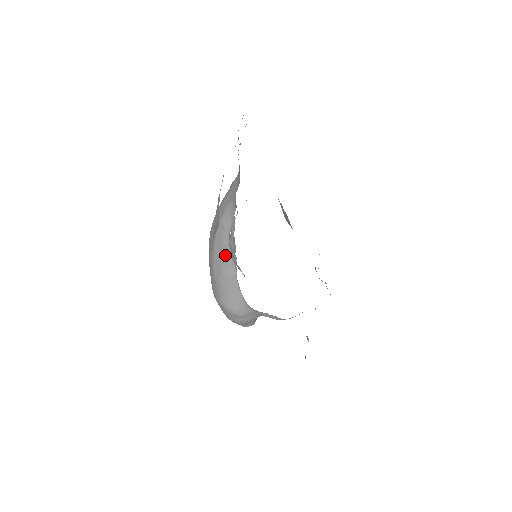
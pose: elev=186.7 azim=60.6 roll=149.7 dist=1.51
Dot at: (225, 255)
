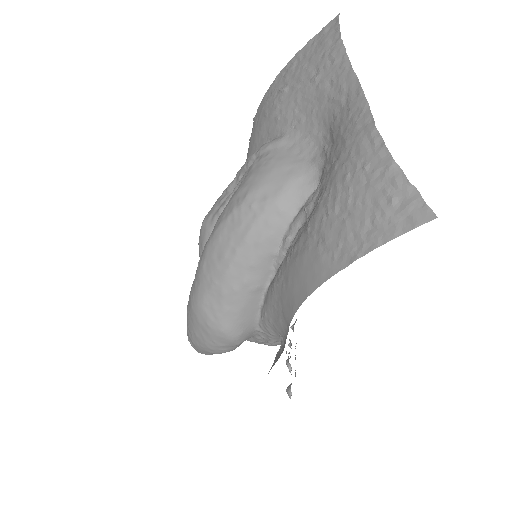
Dot at: (264, 255)
